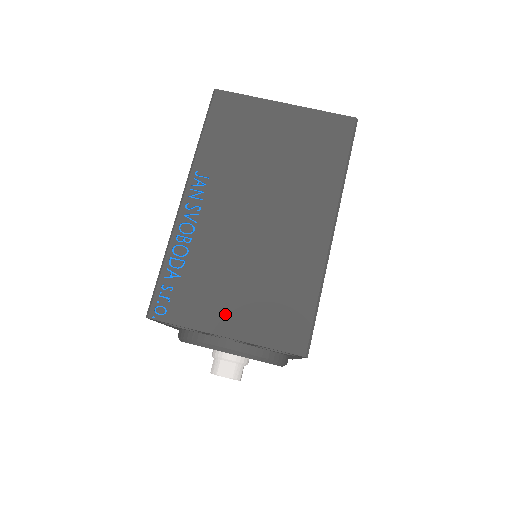
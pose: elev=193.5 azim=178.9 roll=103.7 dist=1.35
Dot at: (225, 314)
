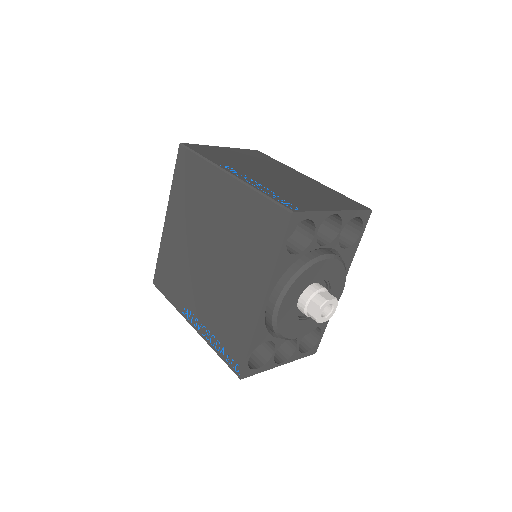
Dot at: (321, 204)
